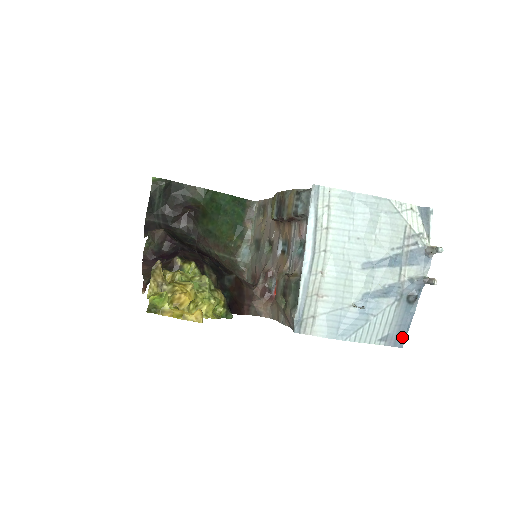
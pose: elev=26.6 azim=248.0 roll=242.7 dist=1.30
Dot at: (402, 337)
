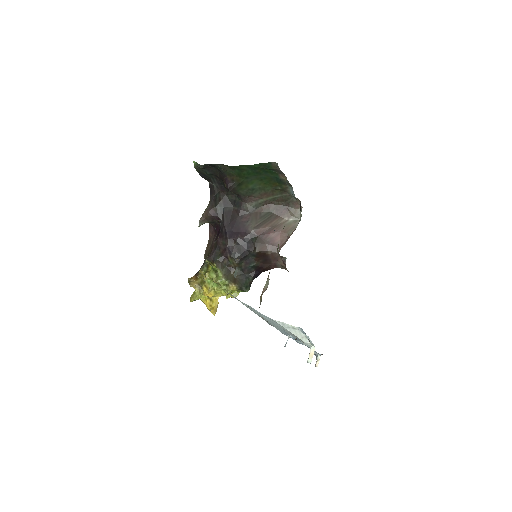
Dot at: occluded
